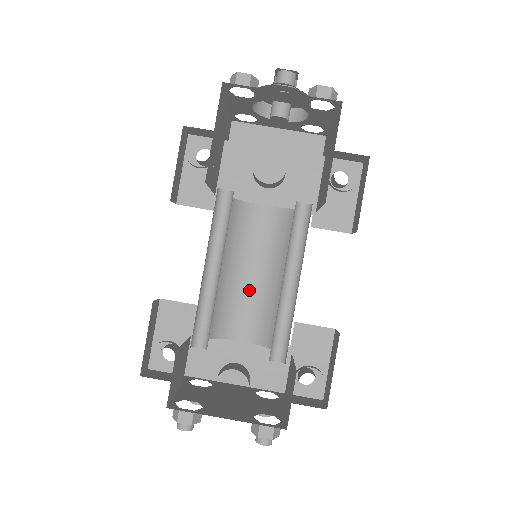
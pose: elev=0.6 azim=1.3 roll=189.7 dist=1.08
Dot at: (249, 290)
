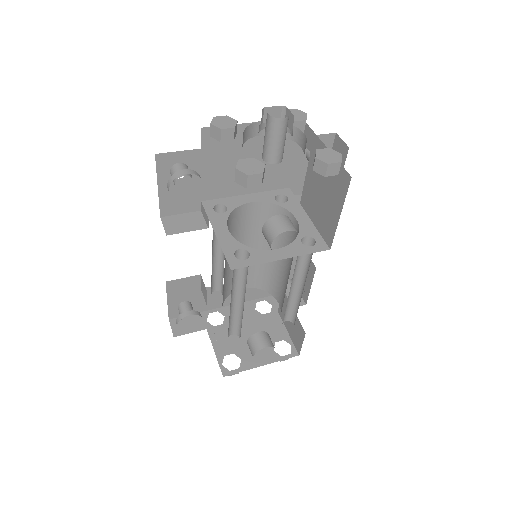
Dot at: occluded
